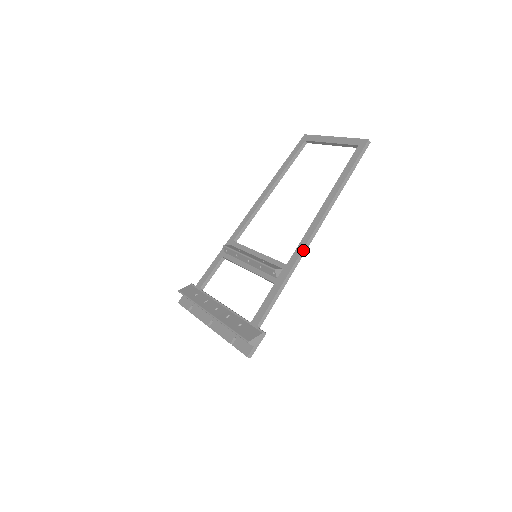
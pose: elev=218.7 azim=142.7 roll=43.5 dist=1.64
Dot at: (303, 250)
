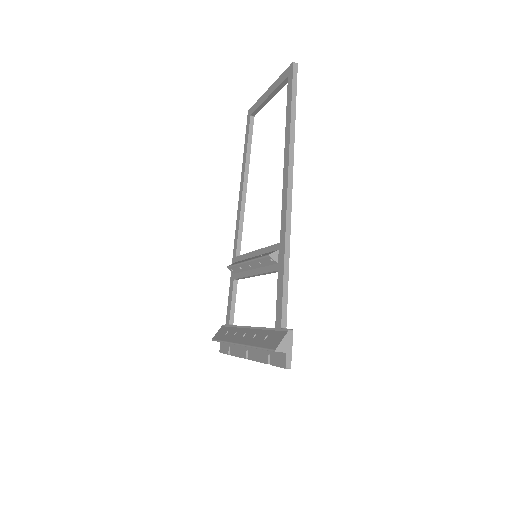
Dot at: (287, 216)
